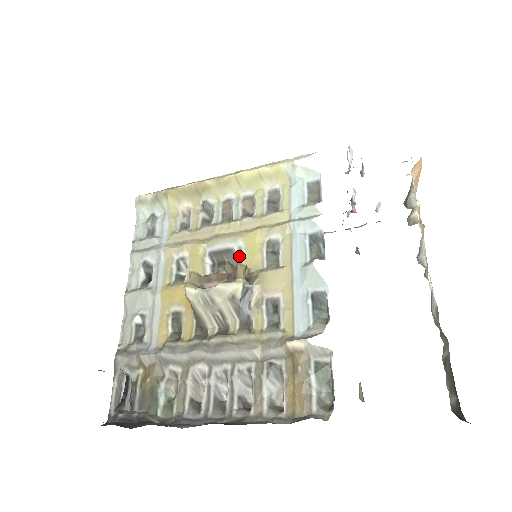
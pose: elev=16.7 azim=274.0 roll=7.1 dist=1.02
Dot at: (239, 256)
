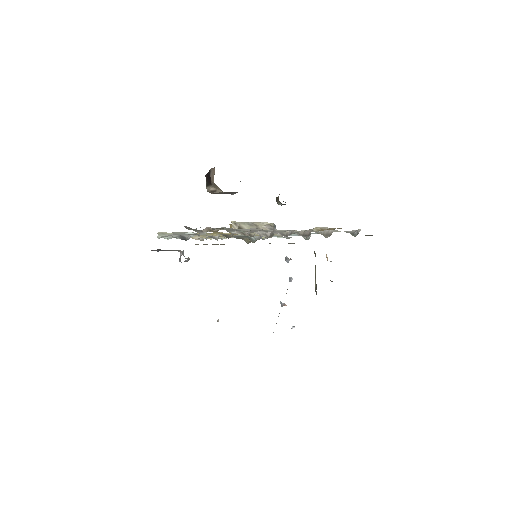
Dot at: (253, 239)
